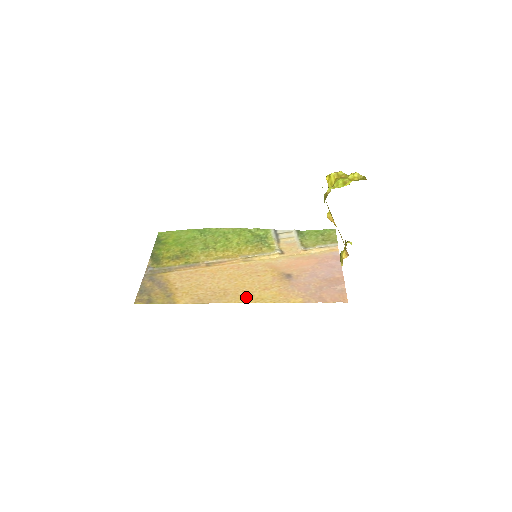
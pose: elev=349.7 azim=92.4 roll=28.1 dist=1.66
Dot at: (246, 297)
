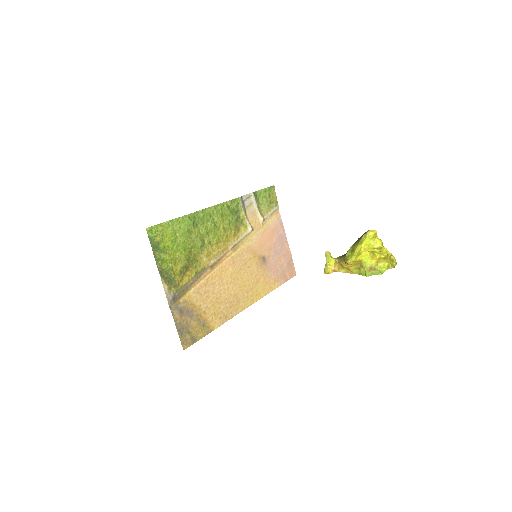
Dot at: (251, 297)
